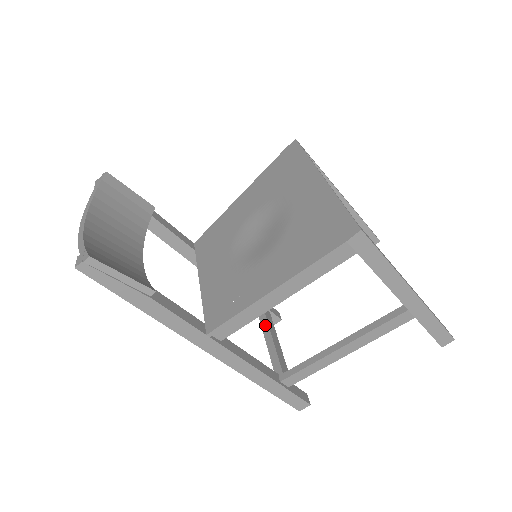
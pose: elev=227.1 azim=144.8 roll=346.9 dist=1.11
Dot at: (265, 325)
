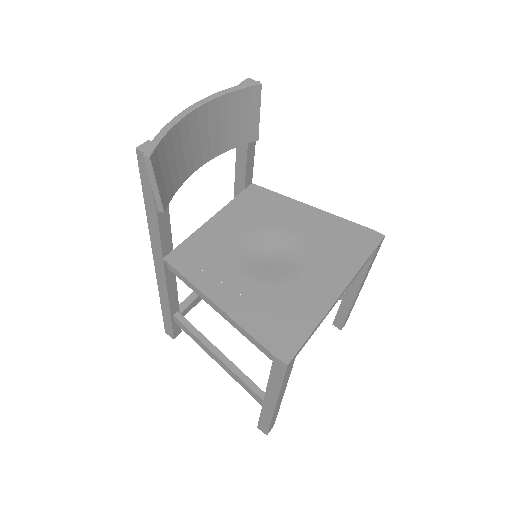
Dot at: occluded
